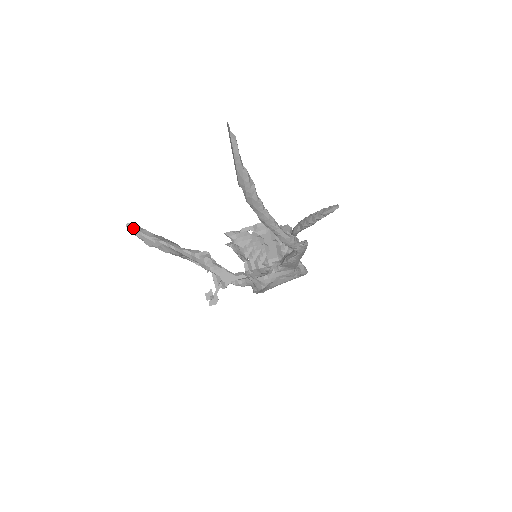
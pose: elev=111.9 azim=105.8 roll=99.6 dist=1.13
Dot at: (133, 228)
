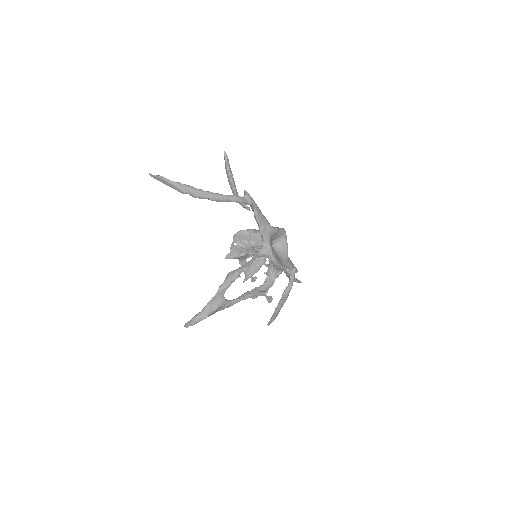
Dot at: (189, 322)
